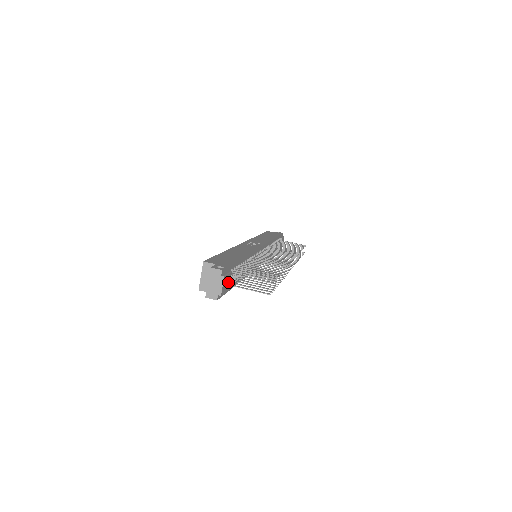
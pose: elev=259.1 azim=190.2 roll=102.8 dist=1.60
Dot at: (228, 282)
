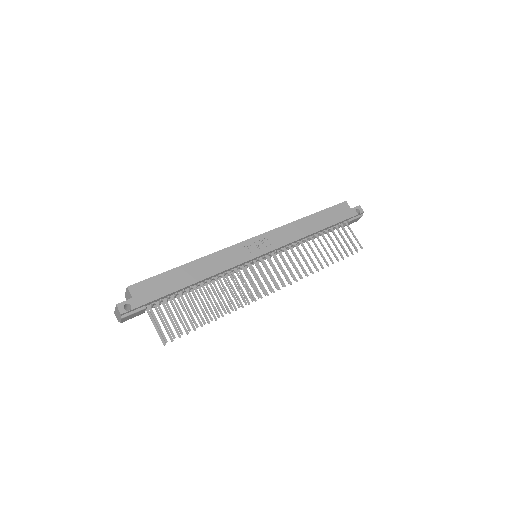
Dot at: (138, 313)
